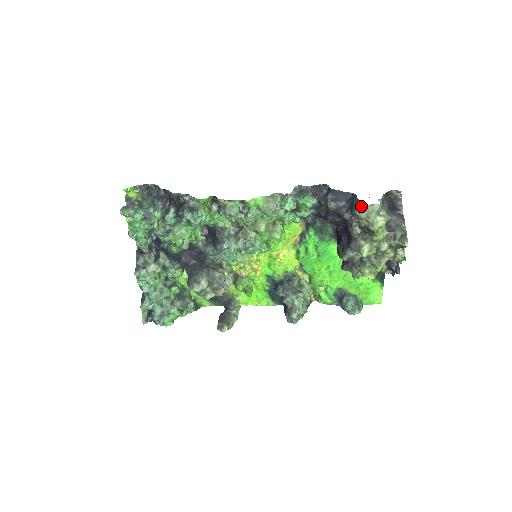
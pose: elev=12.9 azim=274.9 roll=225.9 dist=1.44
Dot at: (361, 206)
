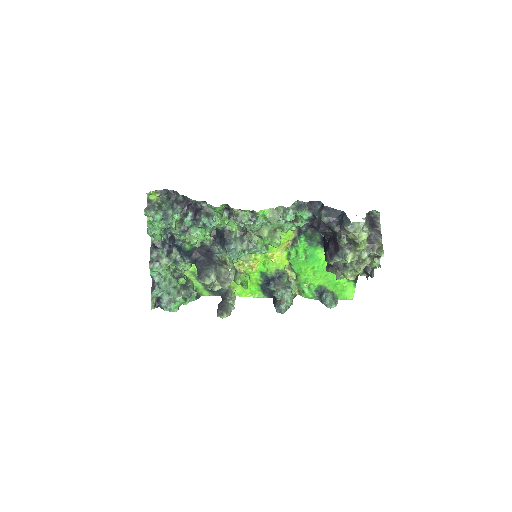
Dot at: (350, 223)
